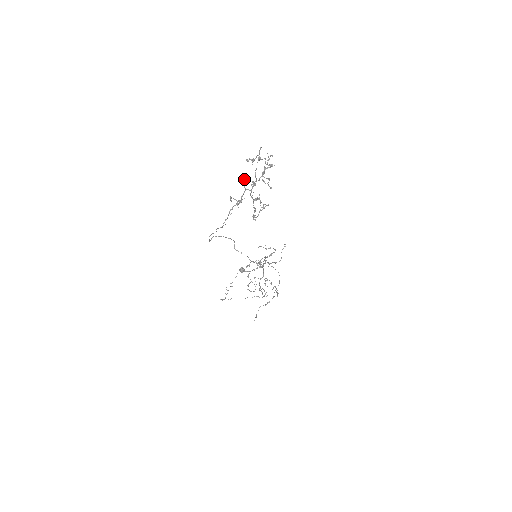
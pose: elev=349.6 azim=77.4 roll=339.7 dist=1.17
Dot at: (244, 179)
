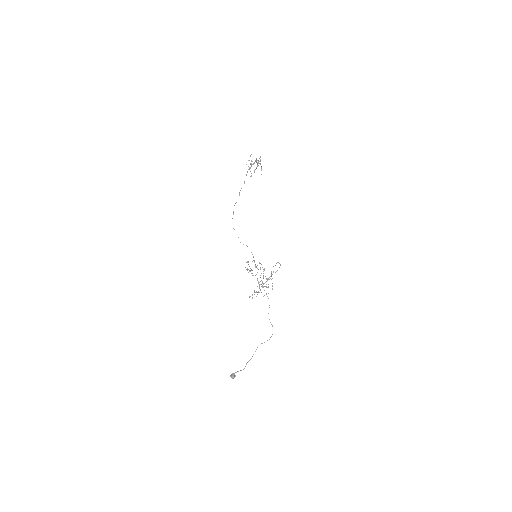
Dot at: occluded
